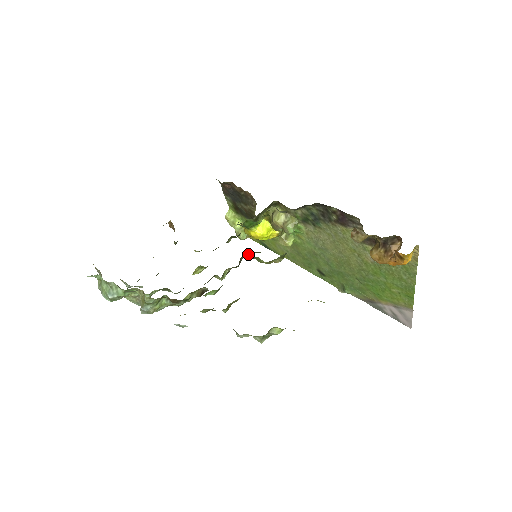
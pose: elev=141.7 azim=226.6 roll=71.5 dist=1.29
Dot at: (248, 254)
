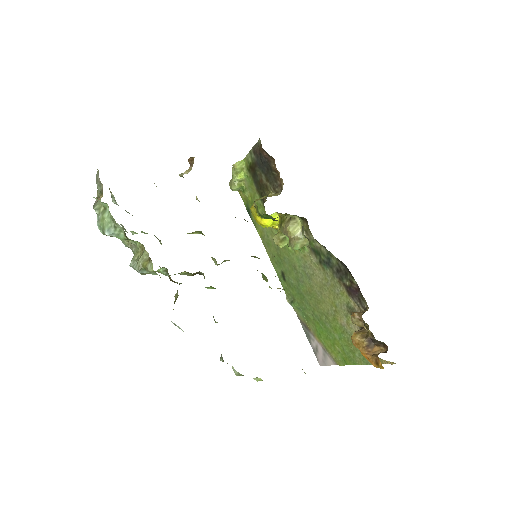
Dot at: (254, 256)
